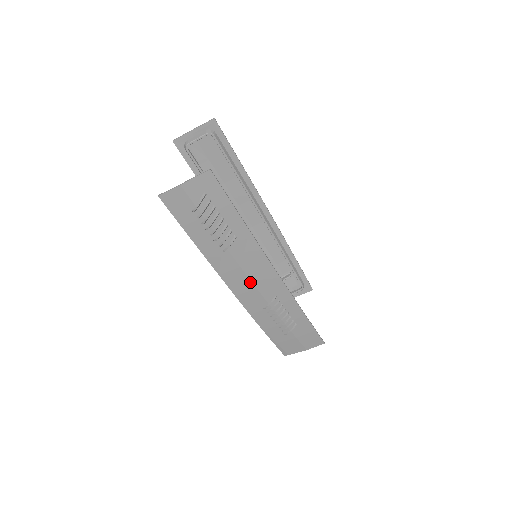
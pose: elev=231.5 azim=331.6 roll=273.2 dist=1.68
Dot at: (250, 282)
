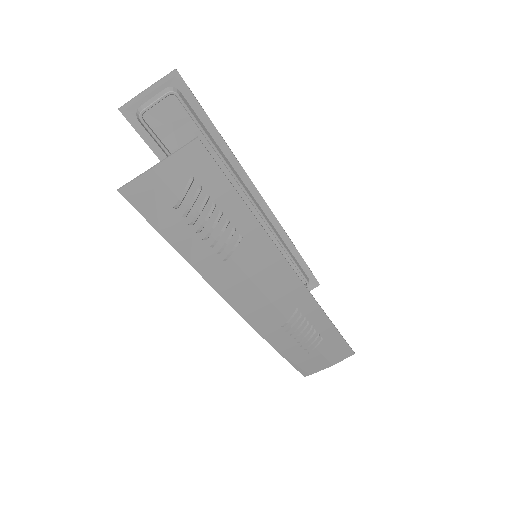
Dot at: (262, 296)
